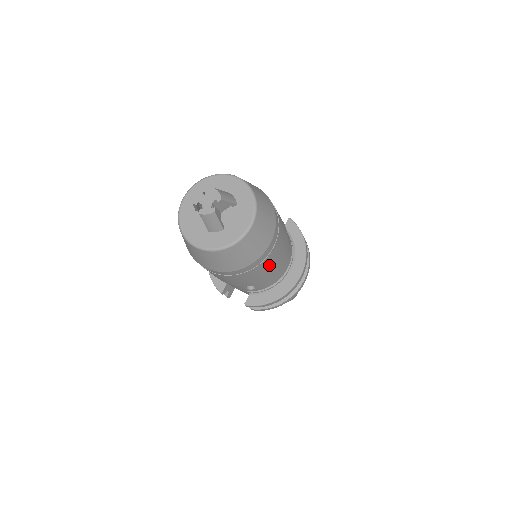
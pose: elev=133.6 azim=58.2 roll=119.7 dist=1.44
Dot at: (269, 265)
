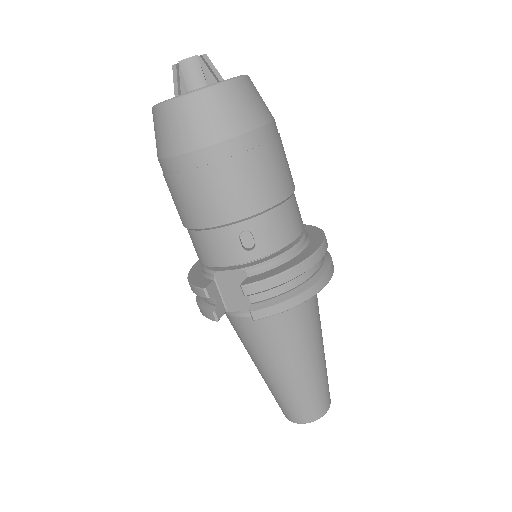
Dot at: (271, 171)
